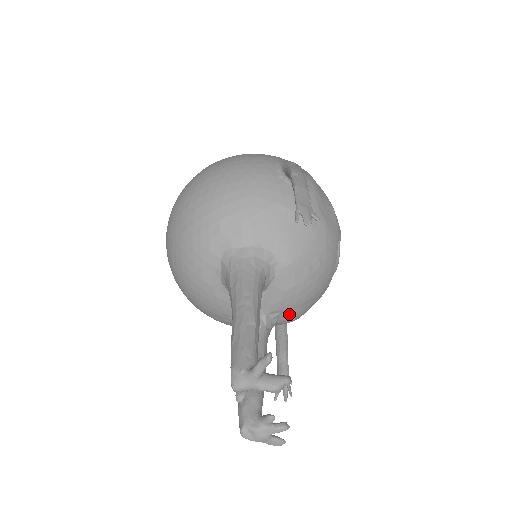
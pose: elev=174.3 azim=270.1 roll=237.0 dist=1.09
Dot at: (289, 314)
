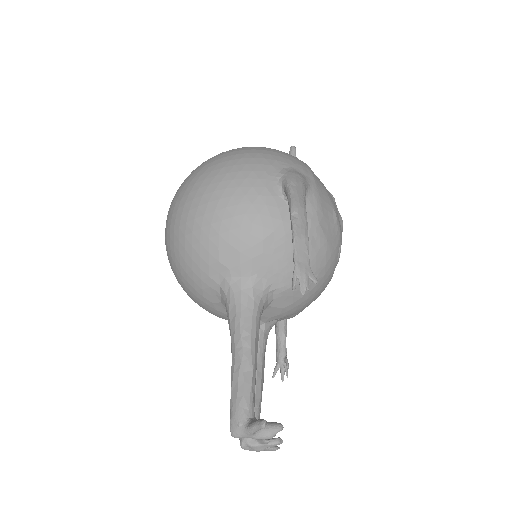
Dot at: (287, 317)
